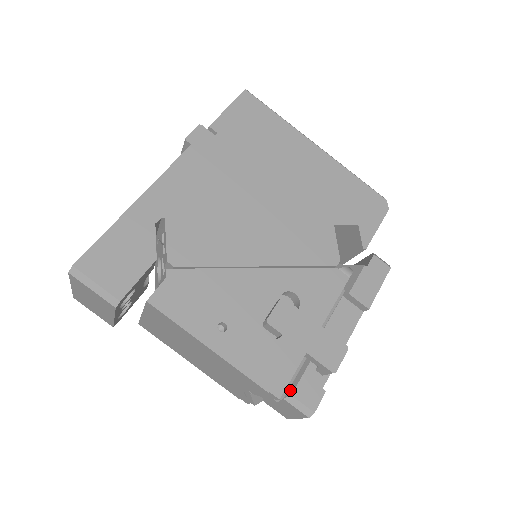
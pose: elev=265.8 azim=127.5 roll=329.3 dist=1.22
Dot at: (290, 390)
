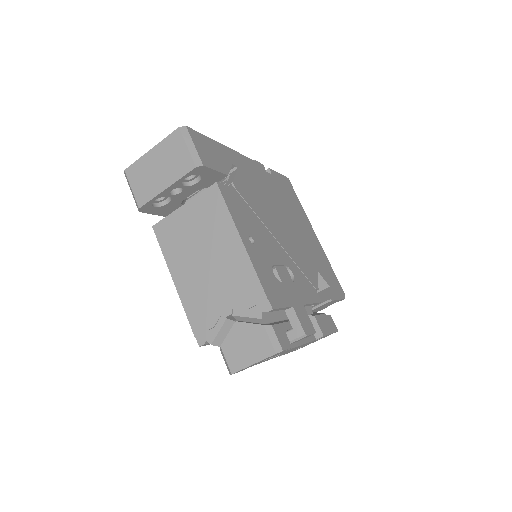
Dot at: (270, 324)
